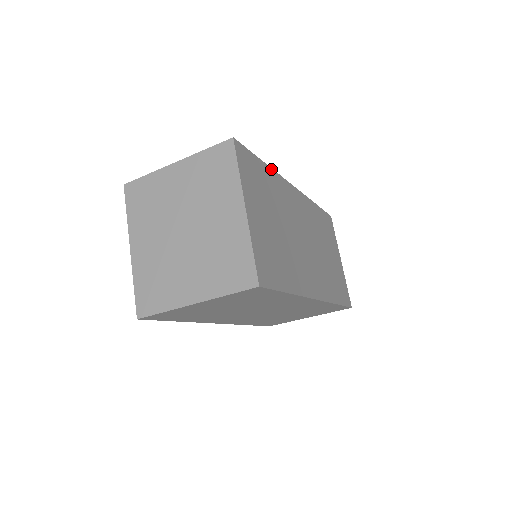
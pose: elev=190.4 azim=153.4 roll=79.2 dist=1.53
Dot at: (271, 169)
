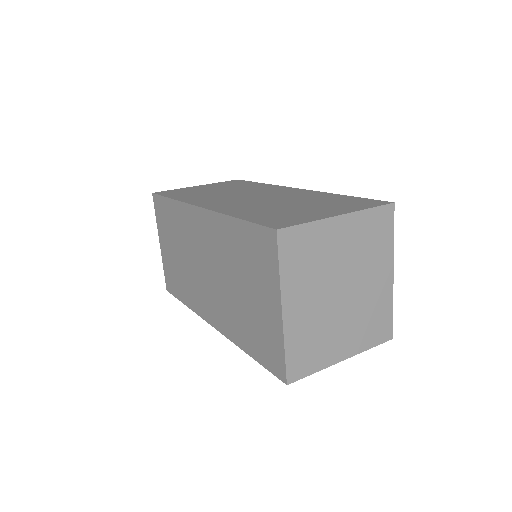
Dot at: occluded
